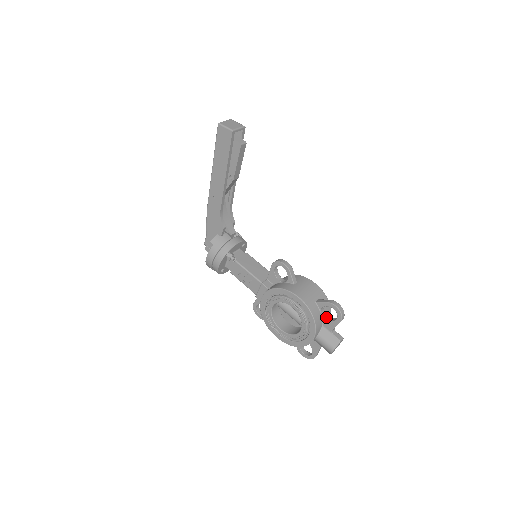
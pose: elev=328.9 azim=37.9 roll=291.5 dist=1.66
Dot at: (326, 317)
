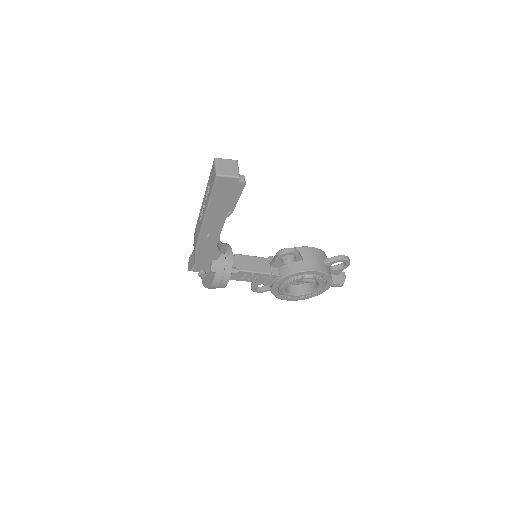
Dot at: (332, 268)
